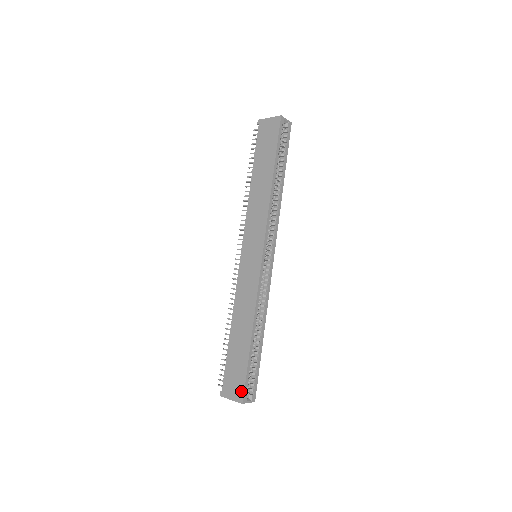
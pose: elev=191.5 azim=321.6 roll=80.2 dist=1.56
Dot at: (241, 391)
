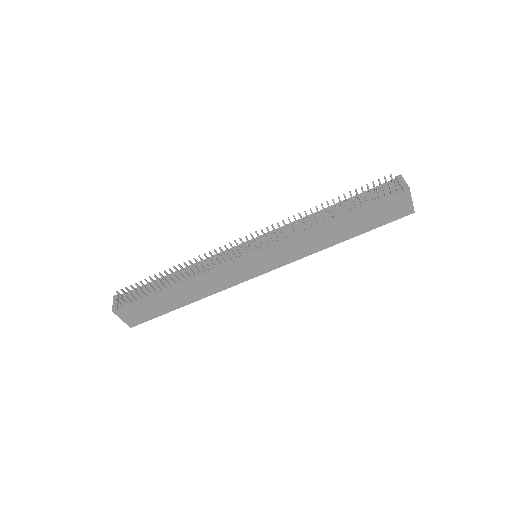
Dot at: (138, 322)
